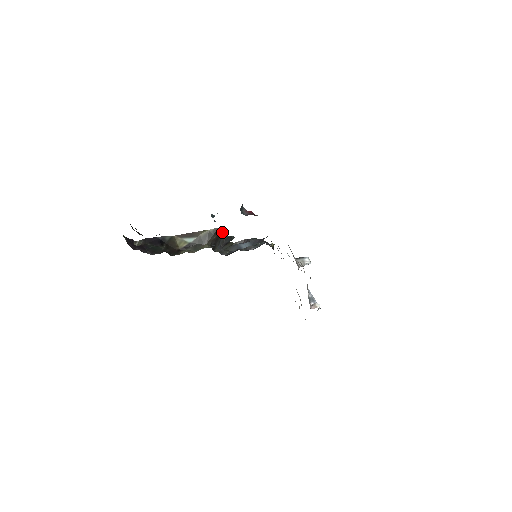
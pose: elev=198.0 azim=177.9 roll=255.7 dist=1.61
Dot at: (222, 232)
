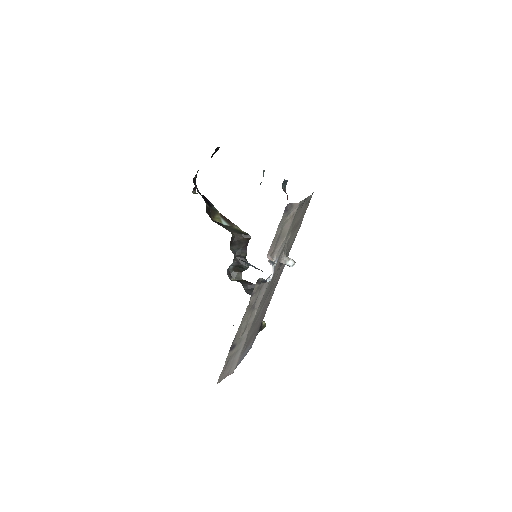
Dot at: occluded
